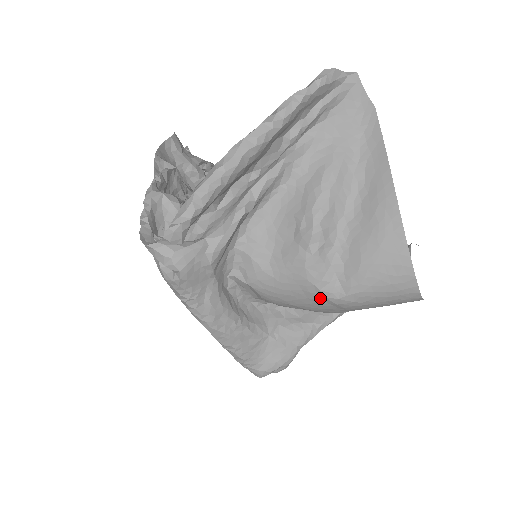
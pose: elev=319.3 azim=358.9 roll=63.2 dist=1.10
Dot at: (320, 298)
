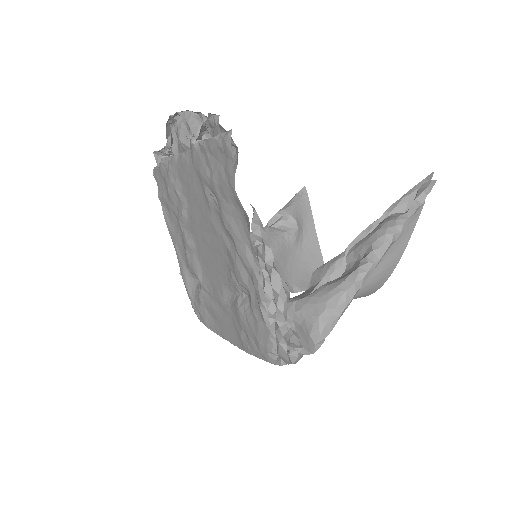
Dot at: occluded
